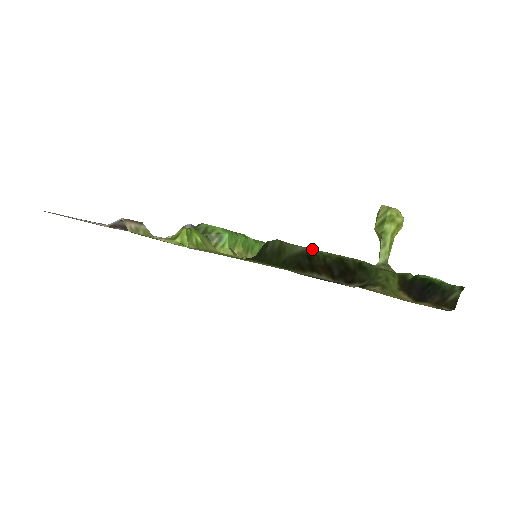
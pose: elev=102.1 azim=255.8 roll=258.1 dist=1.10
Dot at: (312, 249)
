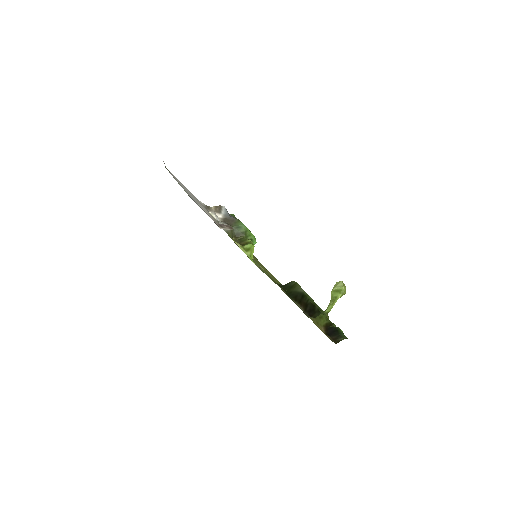
Dot at: (307, 294)
